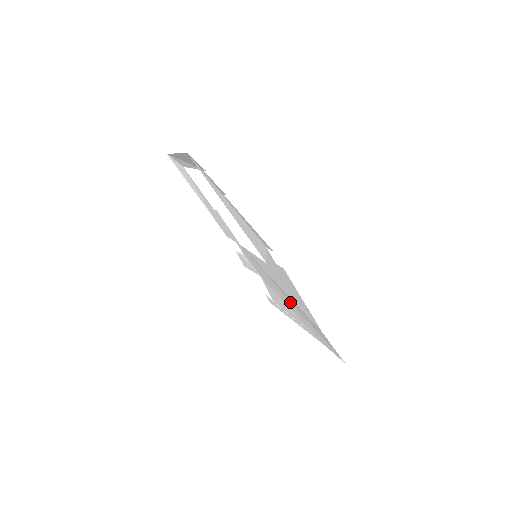
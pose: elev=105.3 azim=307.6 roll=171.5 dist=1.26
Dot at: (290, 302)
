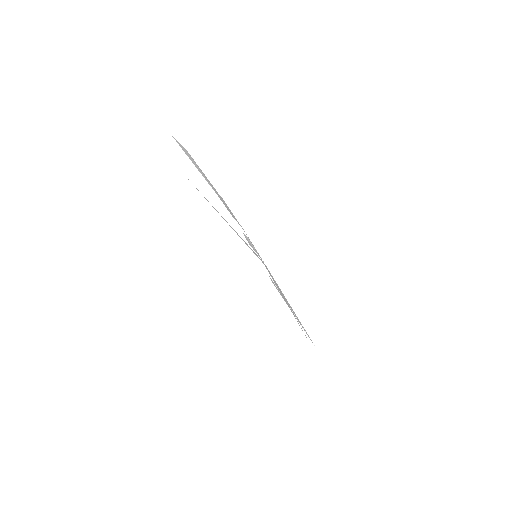
Dot at: occluded
